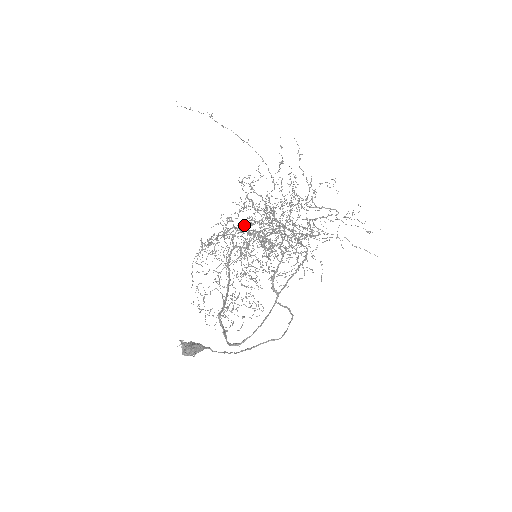
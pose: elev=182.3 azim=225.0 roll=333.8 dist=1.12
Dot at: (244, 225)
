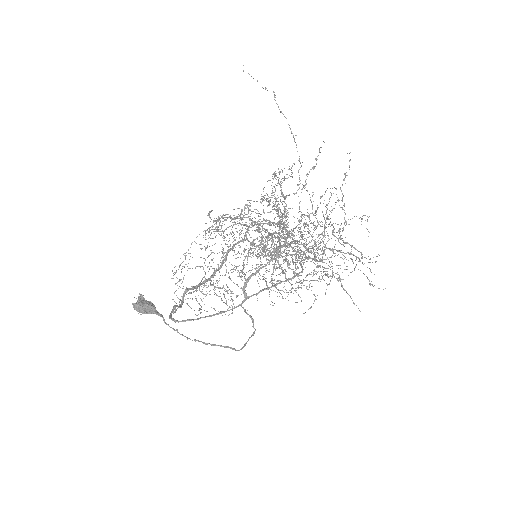
Dot at: (264, 223)
